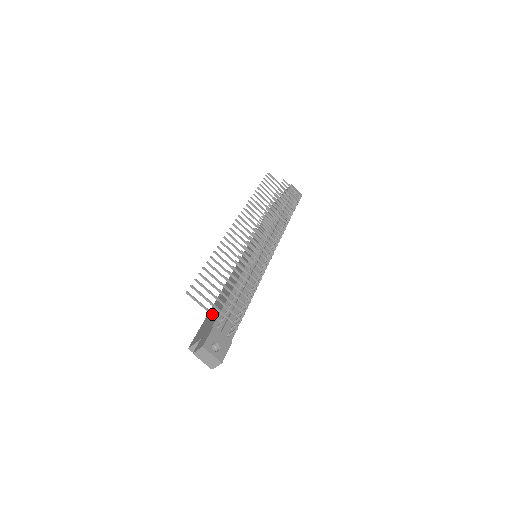
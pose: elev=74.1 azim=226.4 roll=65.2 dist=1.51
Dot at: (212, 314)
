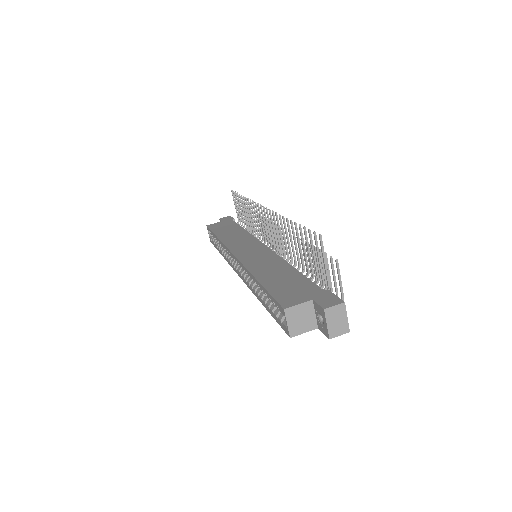
Dot at: (328, 275)
